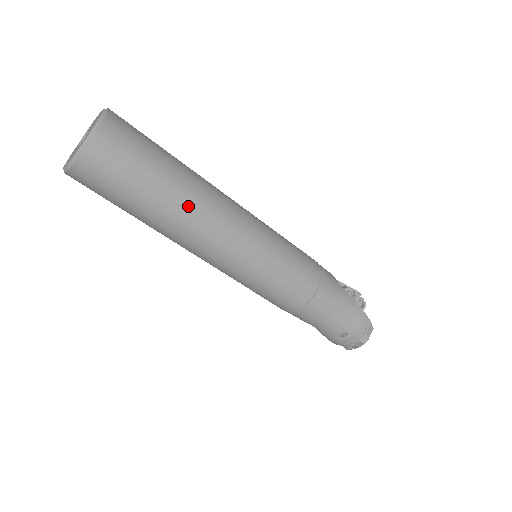
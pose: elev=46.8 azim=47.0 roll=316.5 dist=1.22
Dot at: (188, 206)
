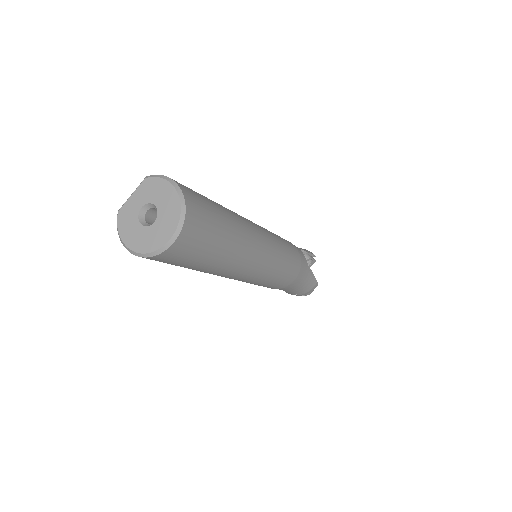
Dot at: (231, 264)
